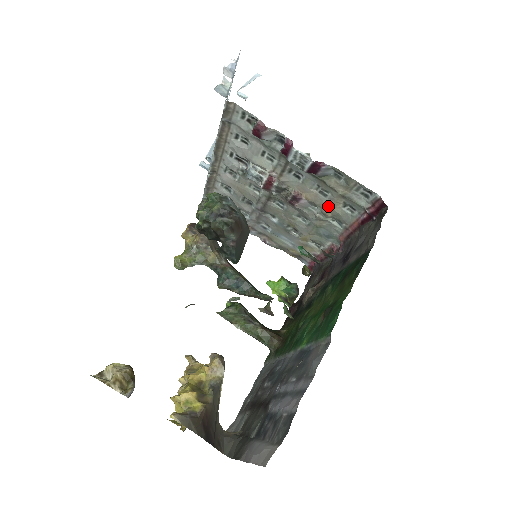
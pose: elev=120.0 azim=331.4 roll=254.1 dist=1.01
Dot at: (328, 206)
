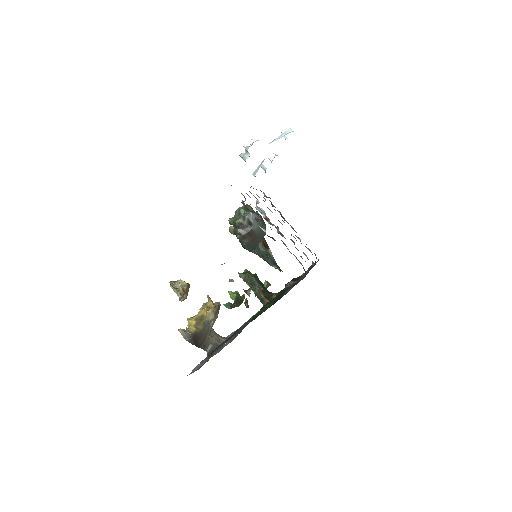
Dot at: occluded
